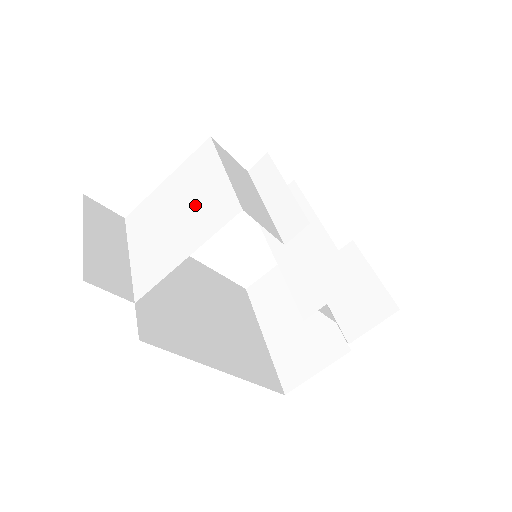
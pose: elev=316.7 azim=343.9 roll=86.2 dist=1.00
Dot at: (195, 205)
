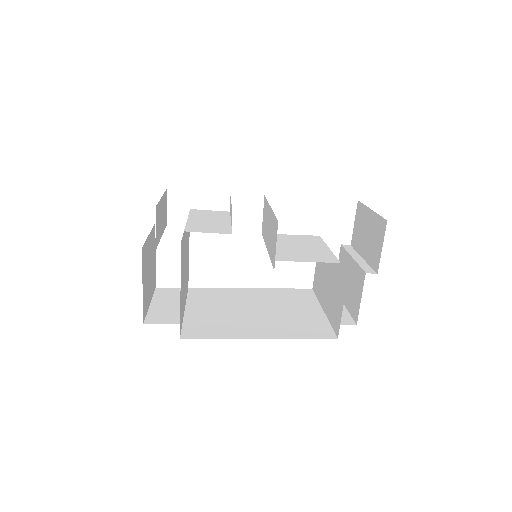
Dot at: (186, 250)
